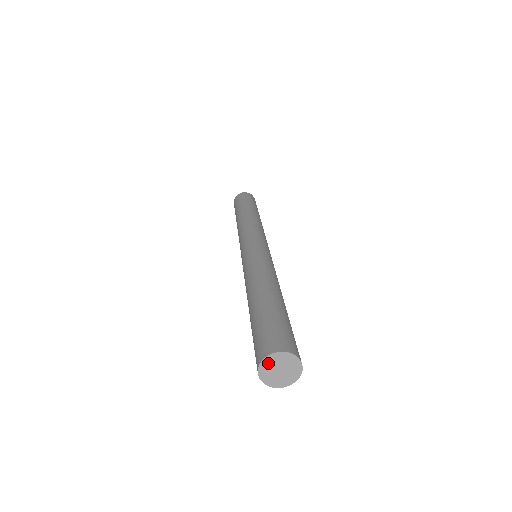
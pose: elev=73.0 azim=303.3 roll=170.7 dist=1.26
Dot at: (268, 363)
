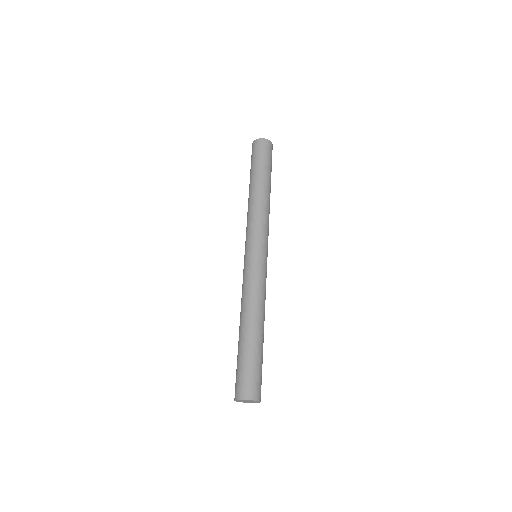
Dot at: (239, 400)
